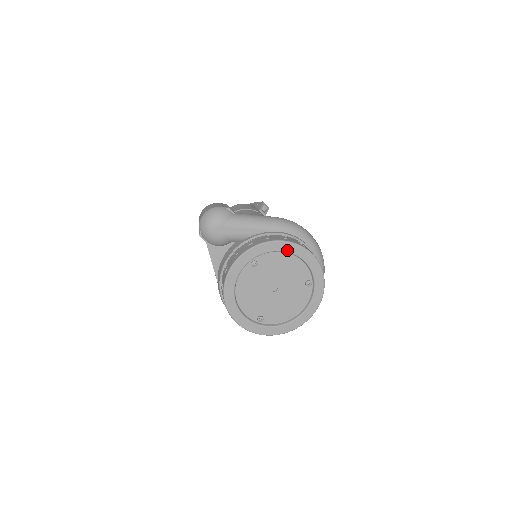
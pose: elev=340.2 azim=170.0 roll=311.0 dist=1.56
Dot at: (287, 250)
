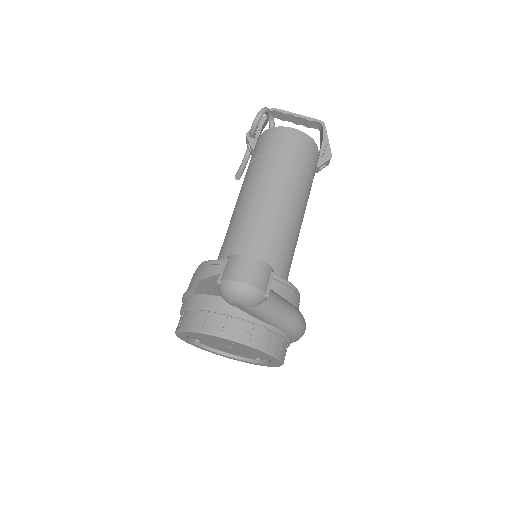
Dot at: (268, 357)
